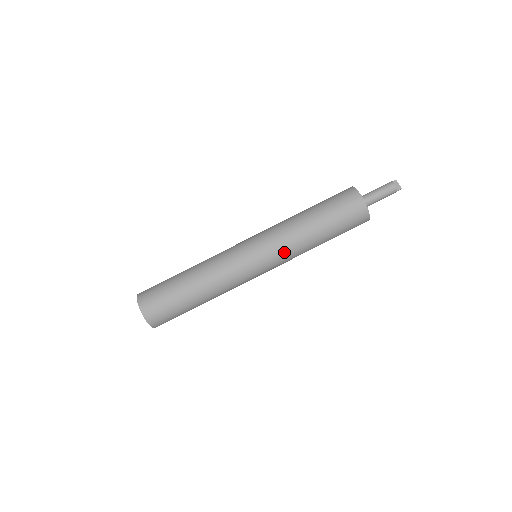
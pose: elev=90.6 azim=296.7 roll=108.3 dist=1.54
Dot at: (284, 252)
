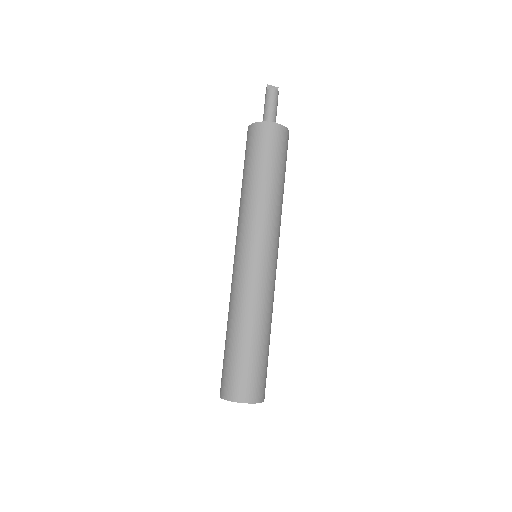
Dot at: (279, 228)
